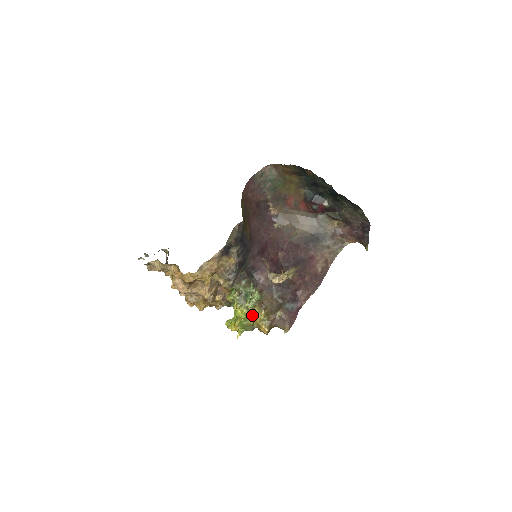
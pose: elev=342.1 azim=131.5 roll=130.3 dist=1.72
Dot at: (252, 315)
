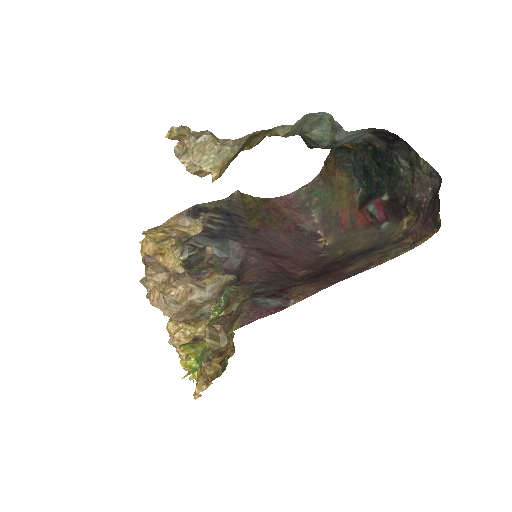
Dot at: occluded
